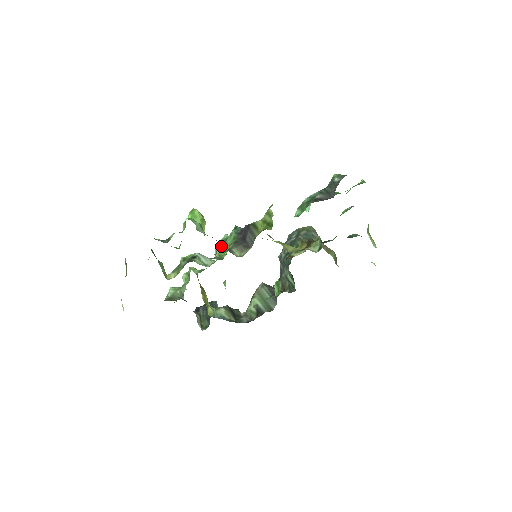
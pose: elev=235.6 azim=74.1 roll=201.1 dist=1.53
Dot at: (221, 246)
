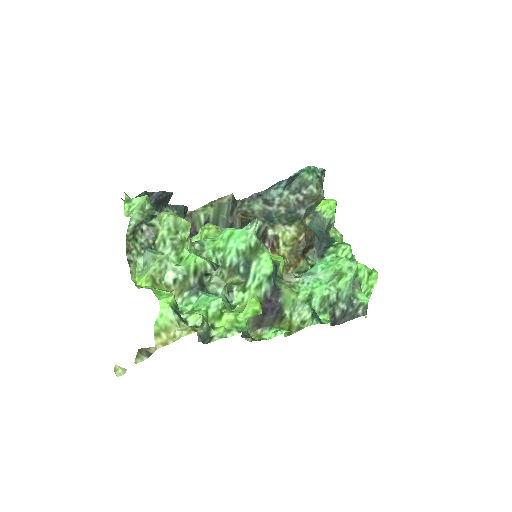
Dot at: (241, 279)
